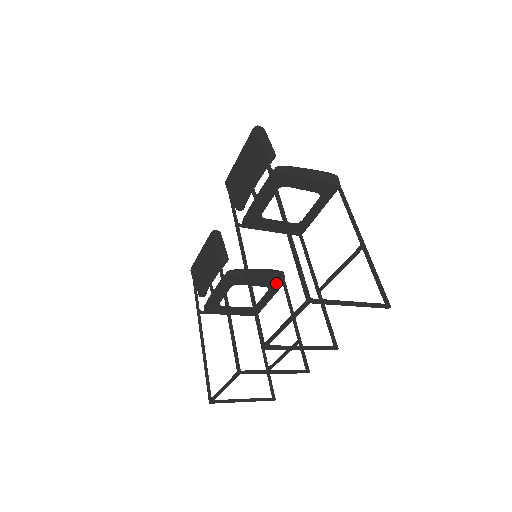
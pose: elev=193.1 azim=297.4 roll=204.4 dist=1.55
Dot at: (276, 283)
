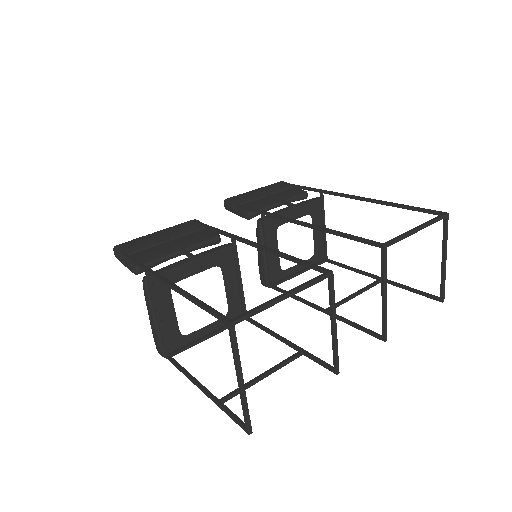
Dot at: (238, 313)
